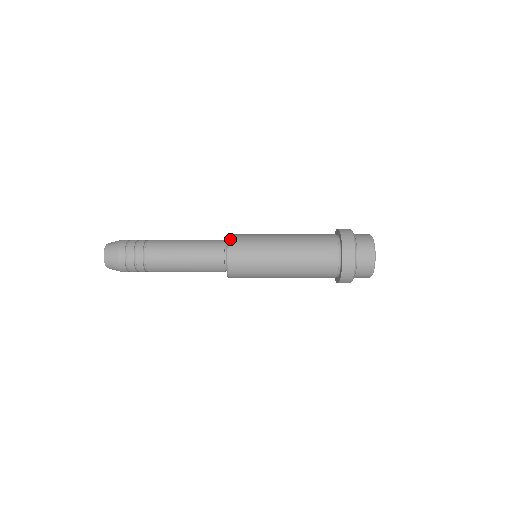
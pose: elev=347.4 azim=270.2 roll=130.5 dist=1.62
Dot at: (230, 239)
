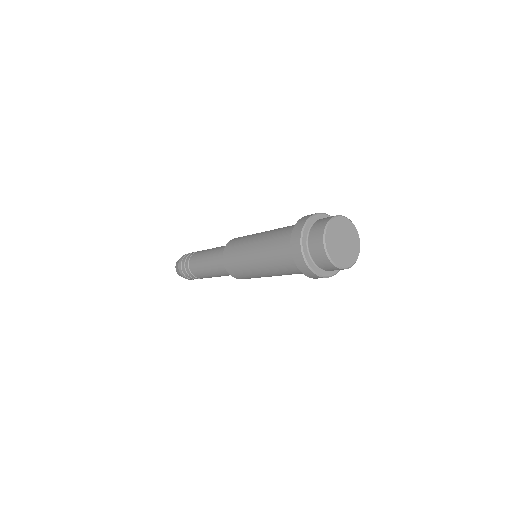
Dot at: (234, 238)
